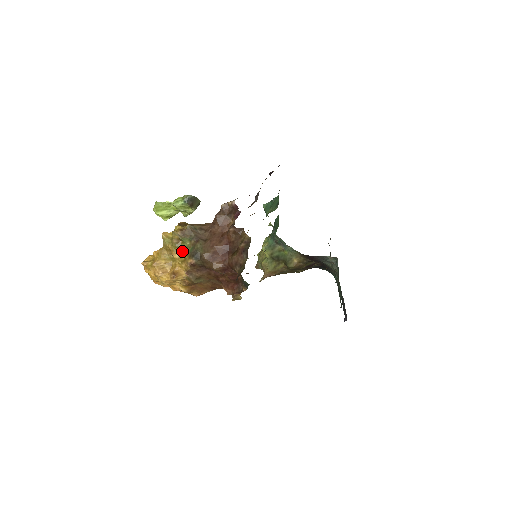
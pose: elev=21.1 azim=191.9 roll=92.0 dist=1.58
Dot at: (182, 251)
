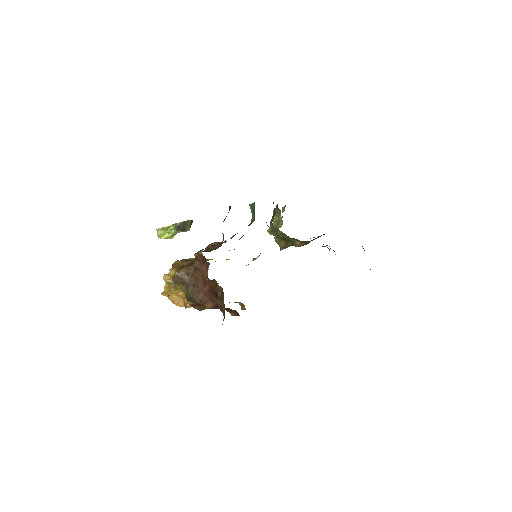
Dot at: (182, 290)
